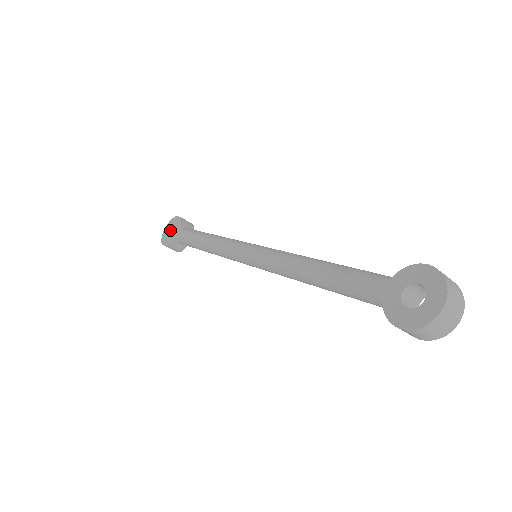
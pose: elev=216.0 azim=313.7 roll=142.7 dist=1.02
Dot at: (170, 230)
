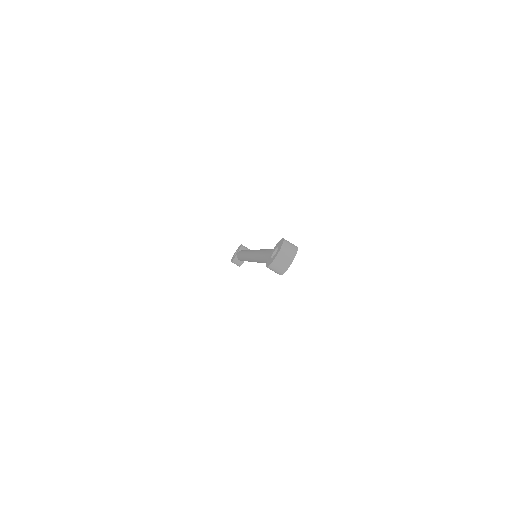
Dot at: occluded
